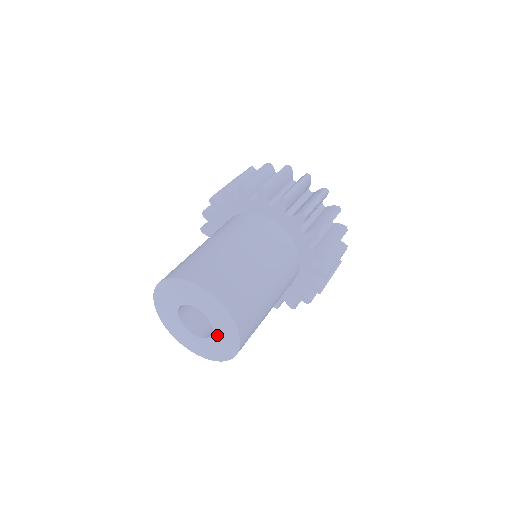
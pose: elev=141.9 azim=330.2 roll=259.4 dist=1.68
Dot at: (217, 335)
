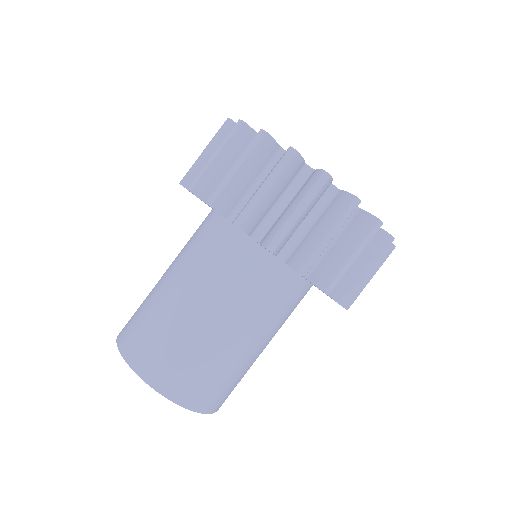
Dot at: occluded
